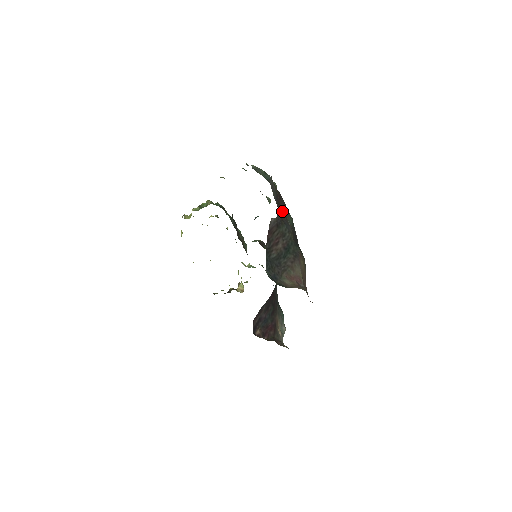
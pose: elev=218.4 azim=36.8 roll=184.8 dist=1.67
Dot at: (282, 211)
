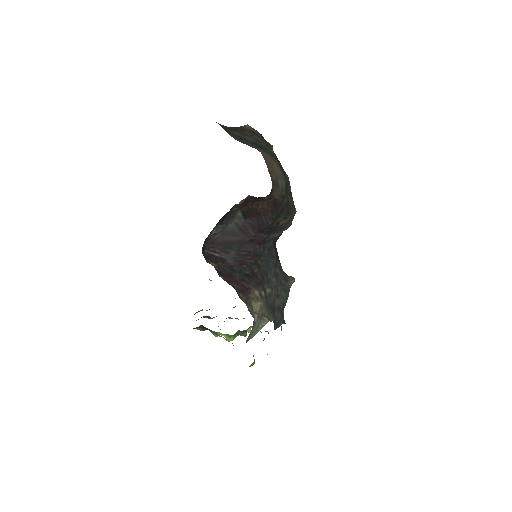
Dot at: occluded
